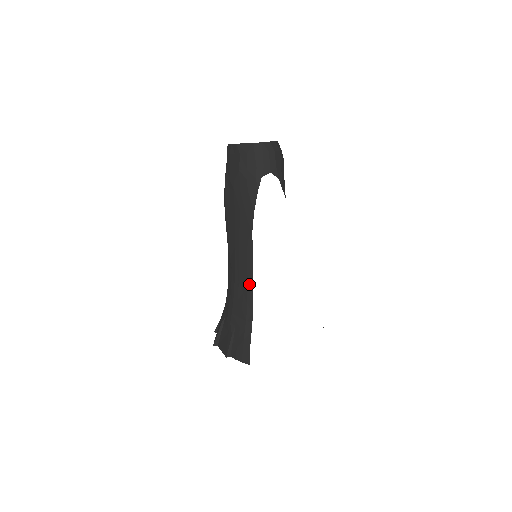
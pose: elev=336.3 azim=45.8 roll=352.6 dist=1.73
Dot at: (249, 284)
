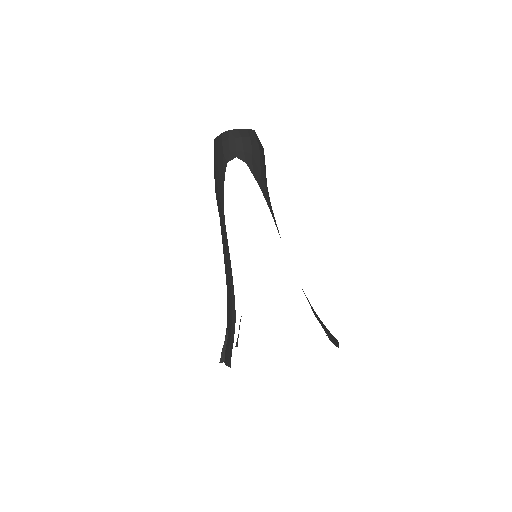
Dot at: (230, 278)
